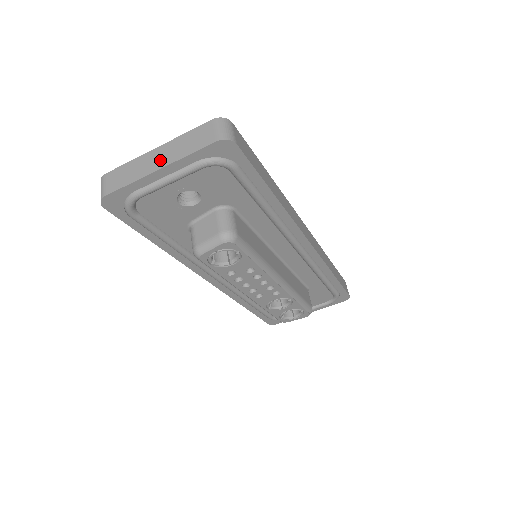
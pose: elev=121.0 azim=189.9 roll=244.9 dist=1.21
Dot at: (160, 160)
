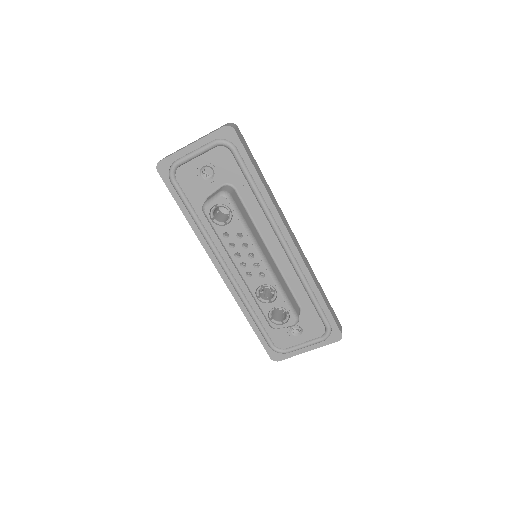
Dot at: occluded
